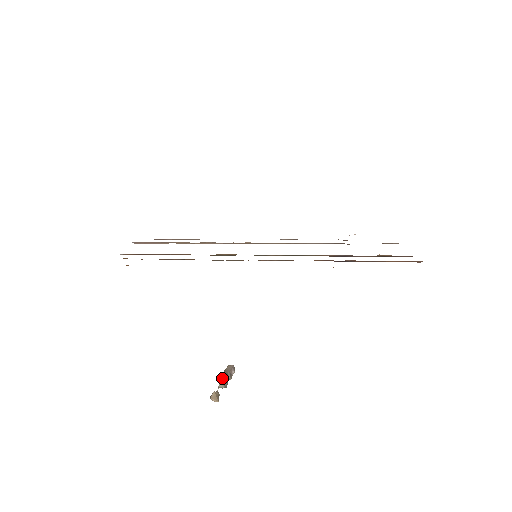
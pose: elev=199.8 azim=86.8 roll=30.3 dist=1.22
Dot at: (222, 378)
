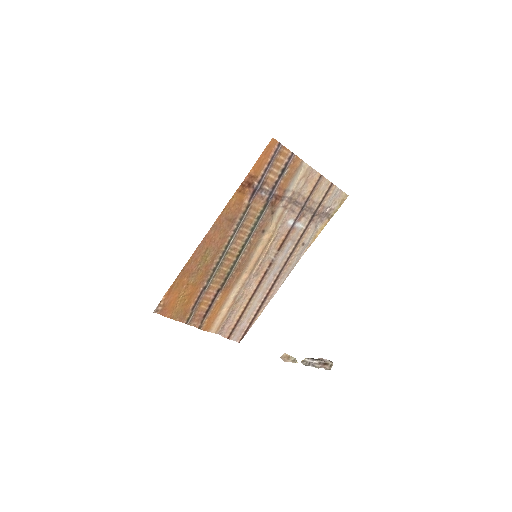
Dot at: occluded
